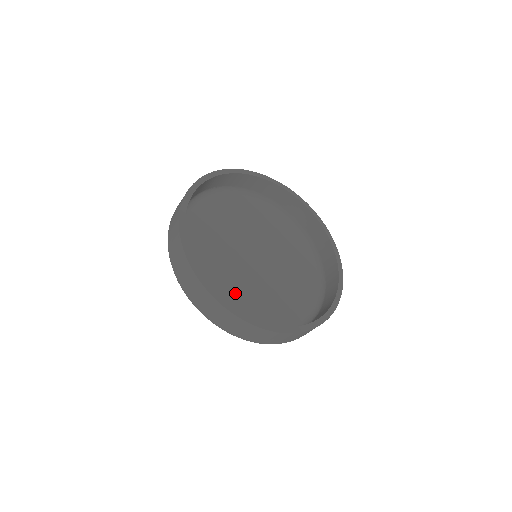
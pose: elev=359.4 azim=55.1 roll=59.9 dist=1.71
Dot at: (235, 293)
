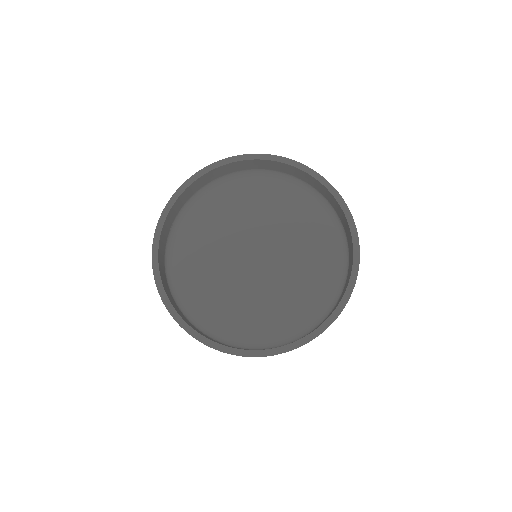
Dot at: (215, 291)
